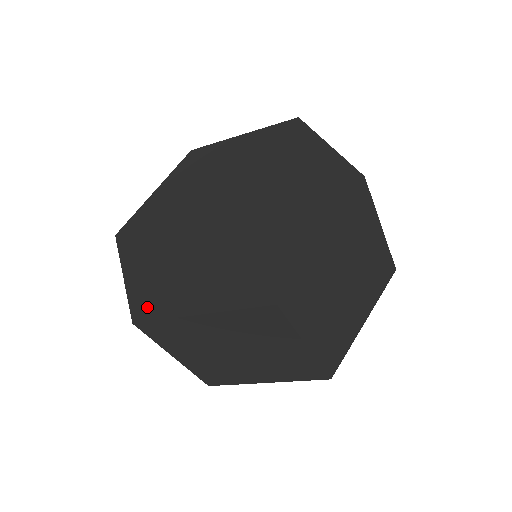
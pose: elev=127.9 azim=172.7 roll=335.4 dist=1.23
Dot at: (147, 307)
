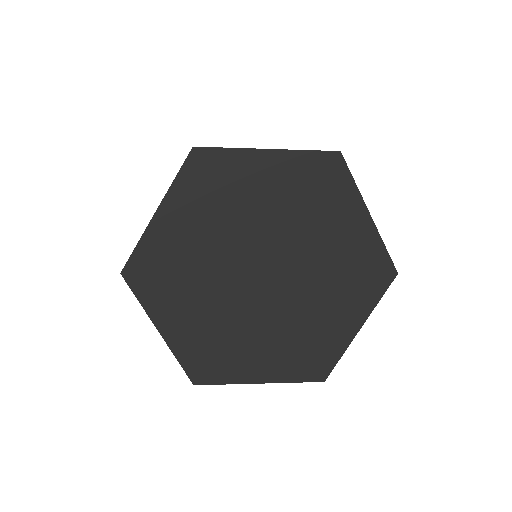
Dot at: (140, 276)
